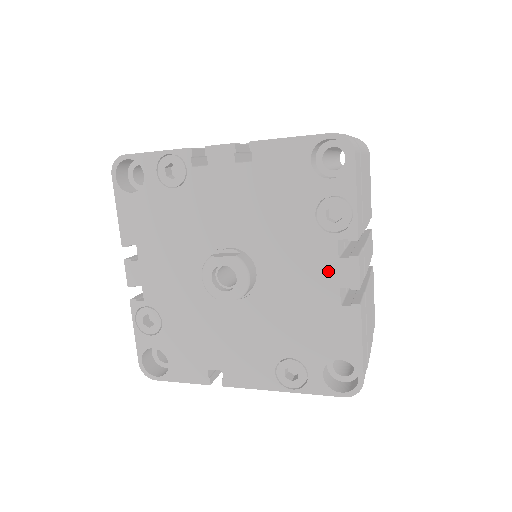
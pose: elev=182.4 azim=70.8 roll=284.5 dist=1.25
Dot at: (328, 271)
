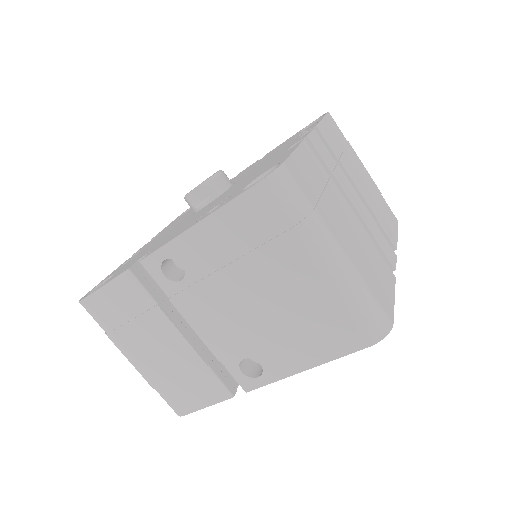
Dot at: occluded
